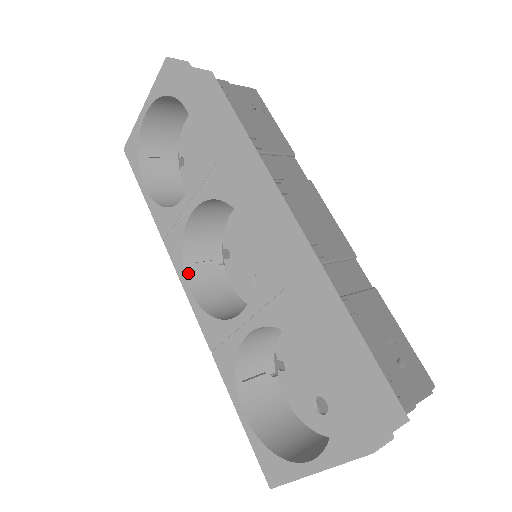
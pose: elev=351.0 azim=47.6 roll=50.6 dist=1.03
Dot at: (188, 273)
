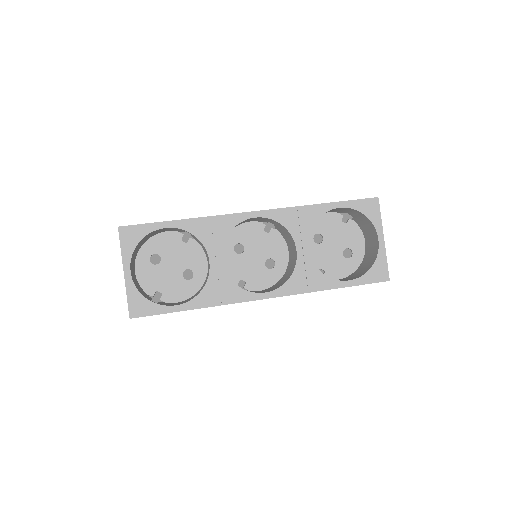
Dot at: (253, 292)
